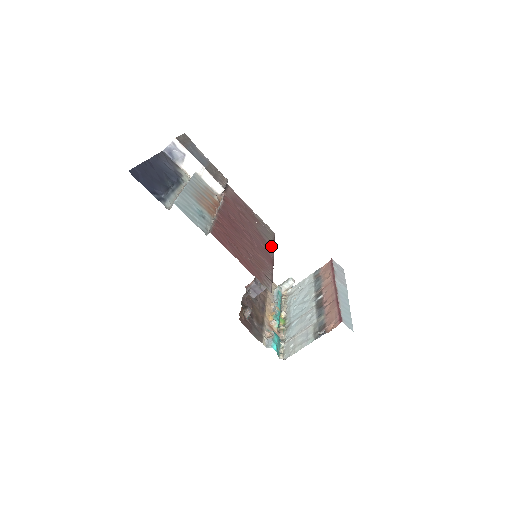
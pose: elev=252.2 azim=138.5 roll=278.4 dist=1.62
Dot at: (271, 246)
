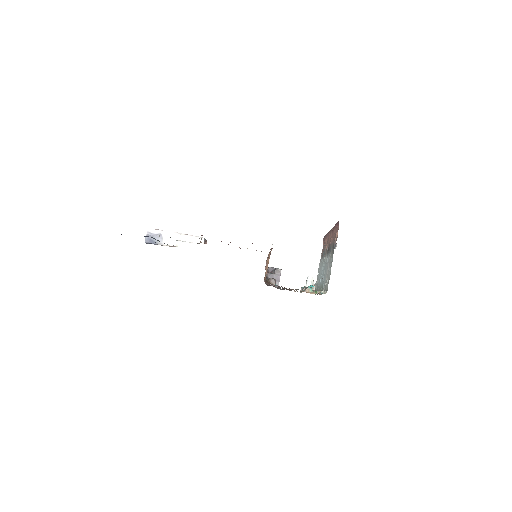
Dot at: occluded
